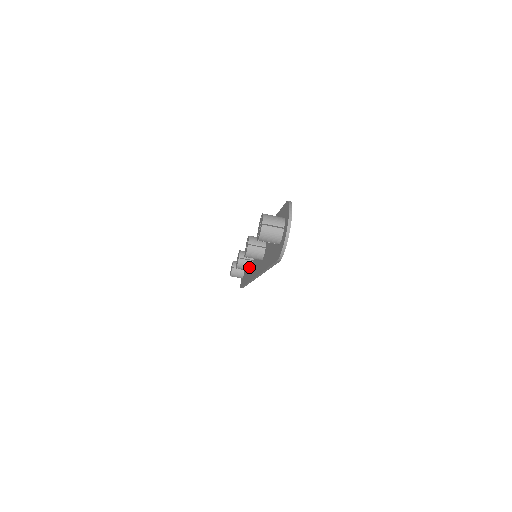
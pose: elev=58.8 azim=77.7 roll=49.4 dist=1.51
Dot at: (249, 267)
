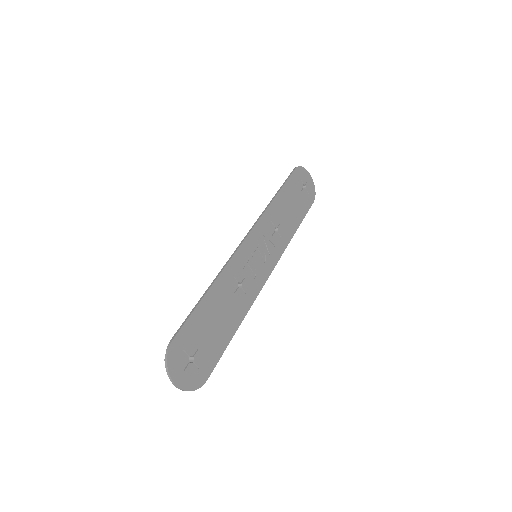
Dot at: occluded
